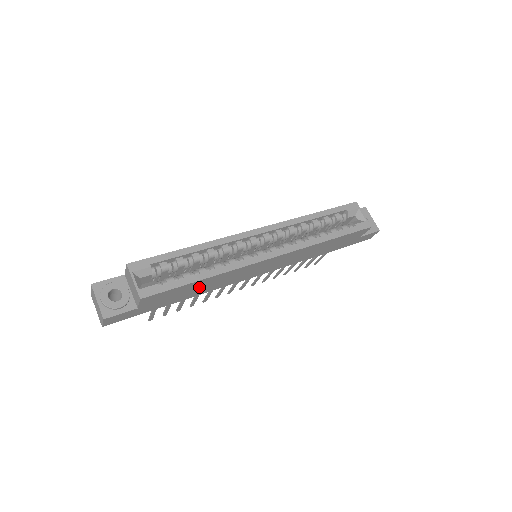
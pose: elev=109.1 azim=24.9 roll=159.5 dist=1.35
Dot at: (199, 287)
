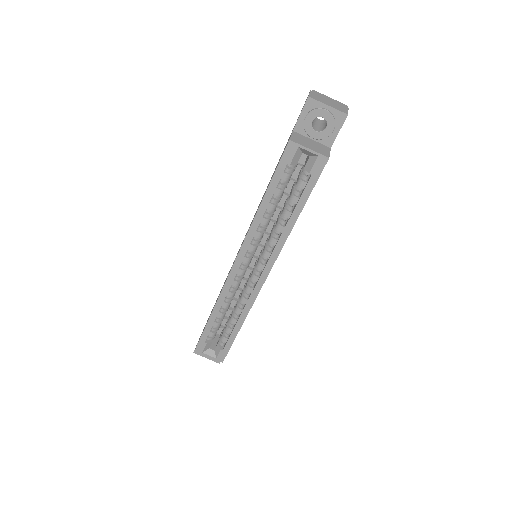
Dot at: occluded
